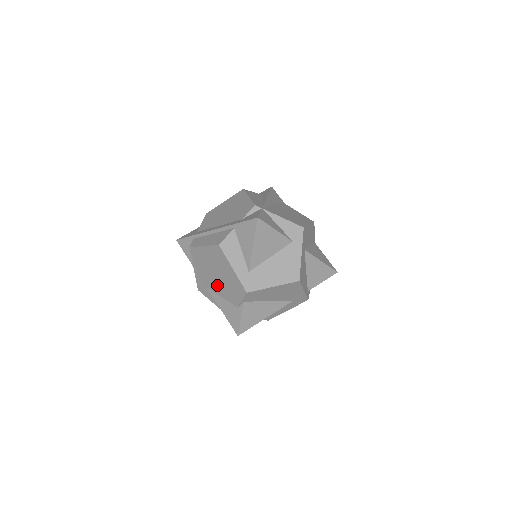
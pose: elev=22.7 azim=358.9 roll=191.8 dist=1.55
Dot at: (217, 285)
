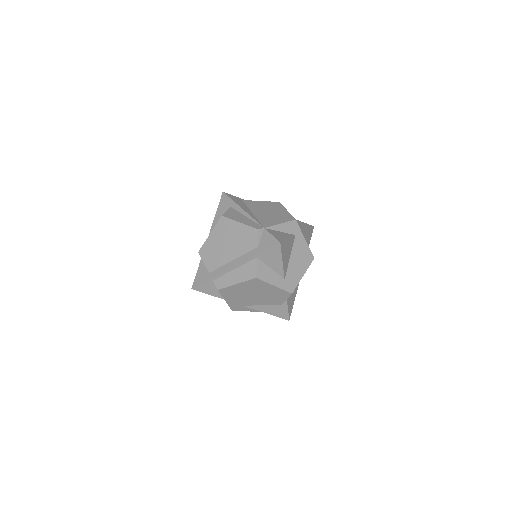
Dot at: (256, 300)
